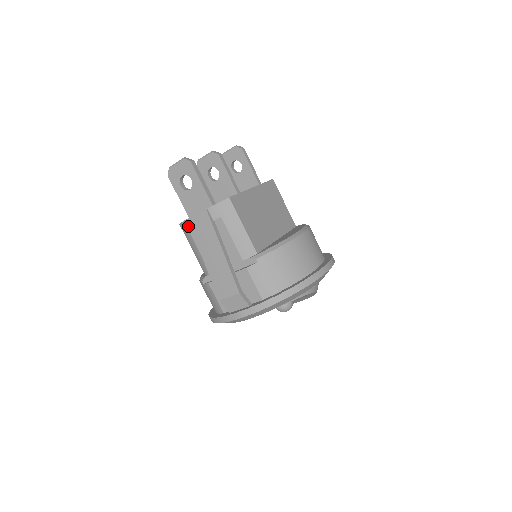
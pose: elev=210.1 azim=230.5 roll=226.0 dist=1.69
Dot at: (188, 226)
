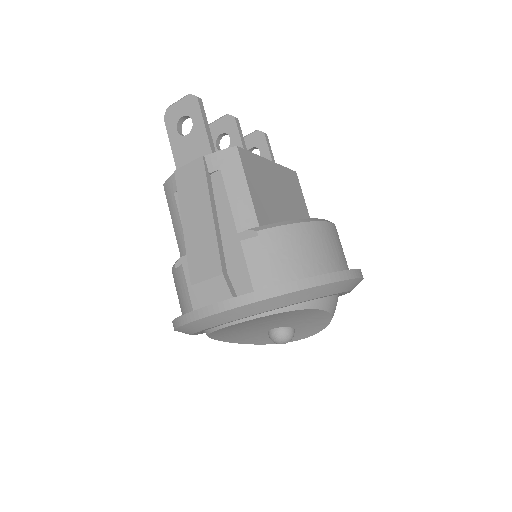
Dot at: (174, 183)
